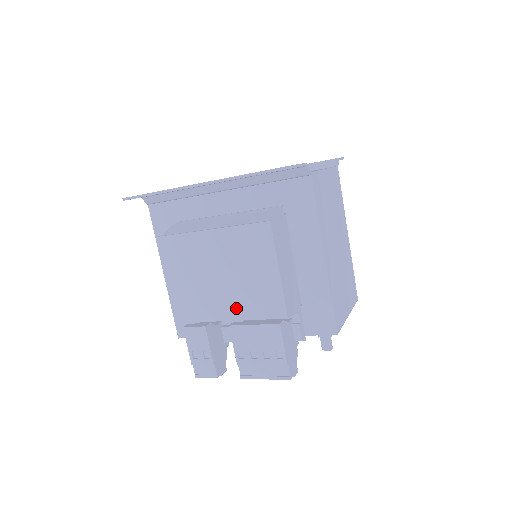
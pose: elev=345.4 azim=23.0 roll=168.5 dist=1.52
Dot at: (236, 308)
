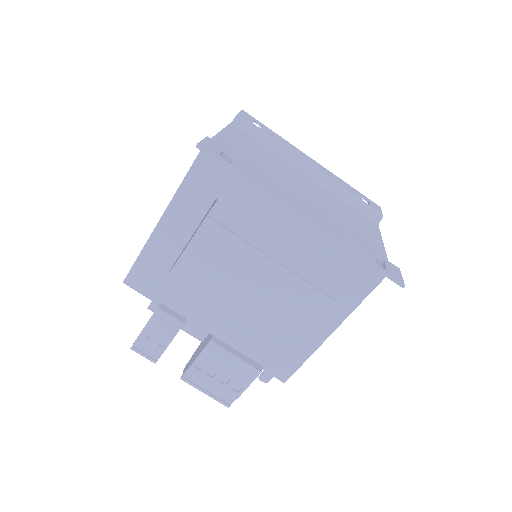
Dot at: (230, 332)
